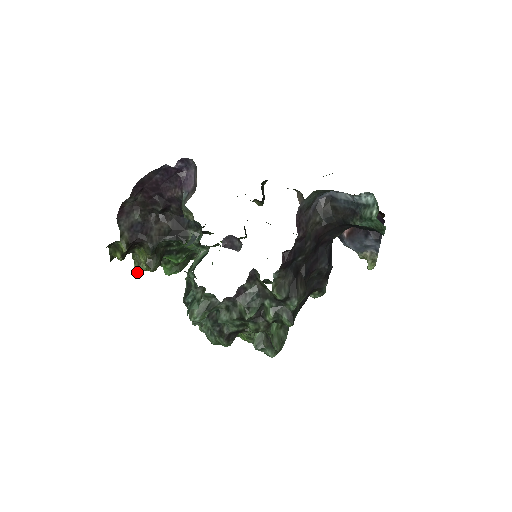
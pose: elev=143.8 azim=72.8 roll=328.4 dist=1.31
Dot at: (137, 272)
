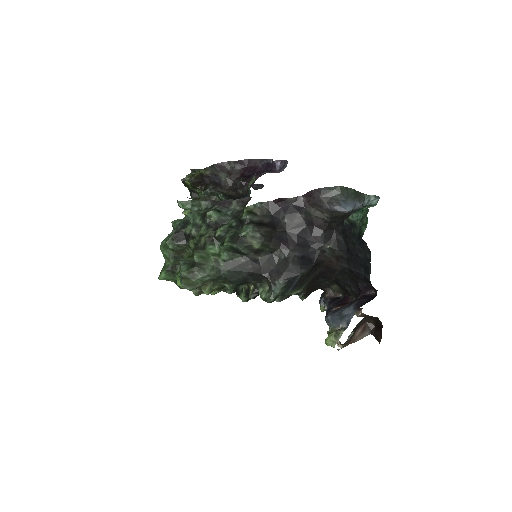
Dot at: occluded
